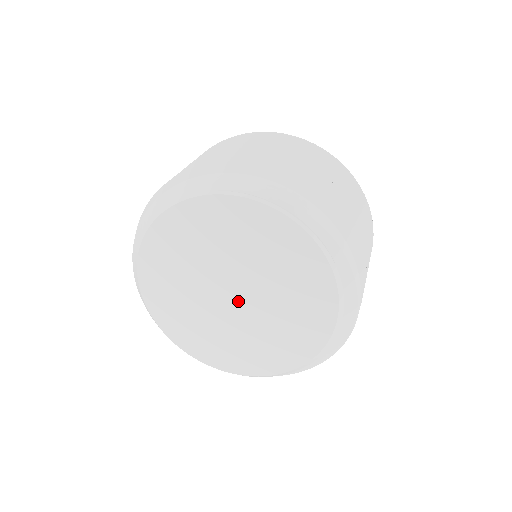
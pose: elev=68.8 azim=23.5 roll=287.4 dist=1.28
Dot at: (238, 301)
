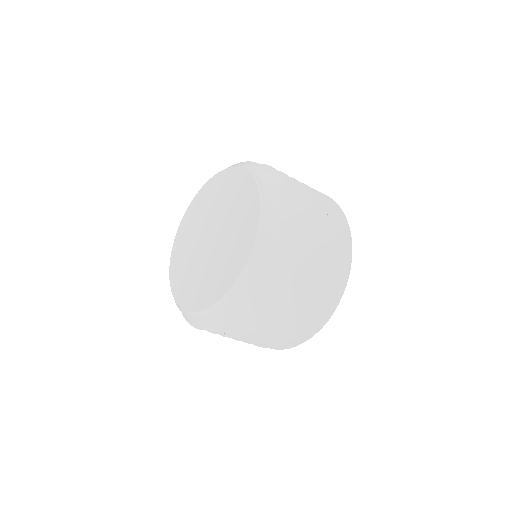
Dot at: (209, 243)
